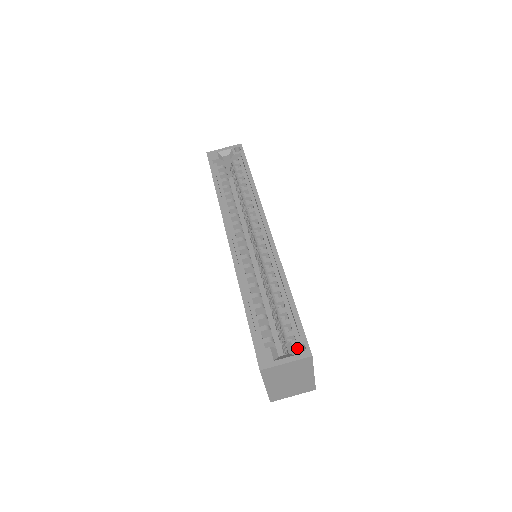
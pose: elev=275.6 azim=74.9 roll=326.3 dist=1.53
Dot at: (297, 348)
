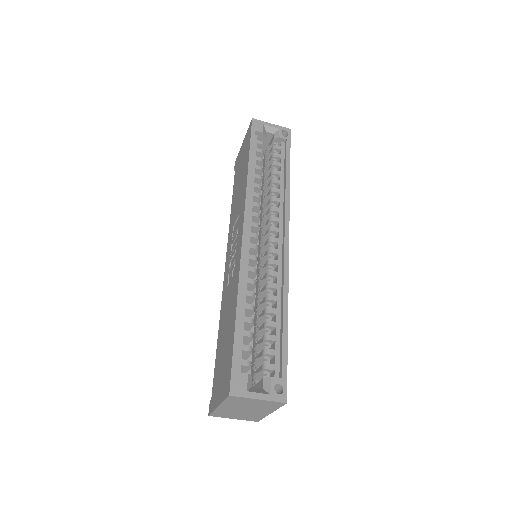
Dot at: (273, 386)
